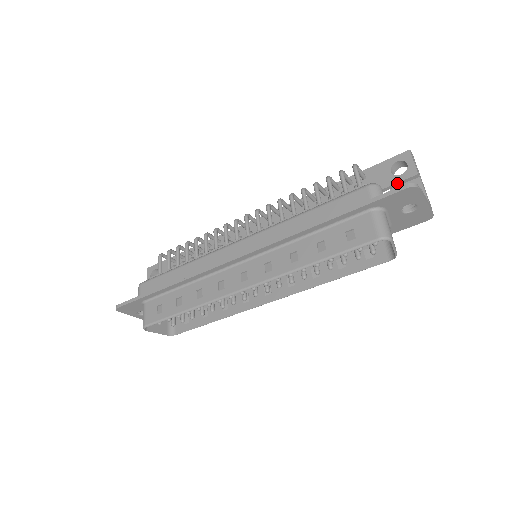
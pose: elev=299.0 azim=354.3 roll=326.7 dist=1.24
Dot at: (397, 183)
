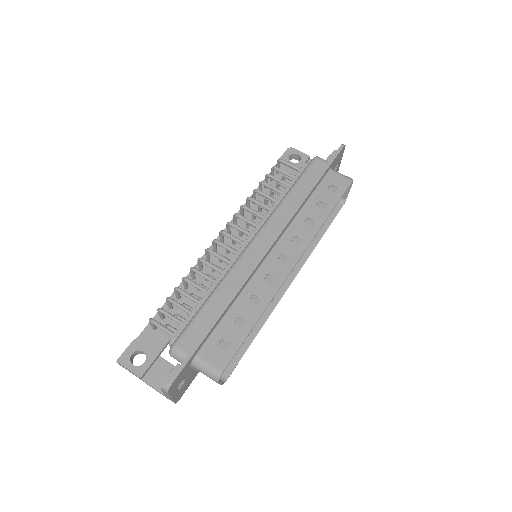
Dot at: occluded
